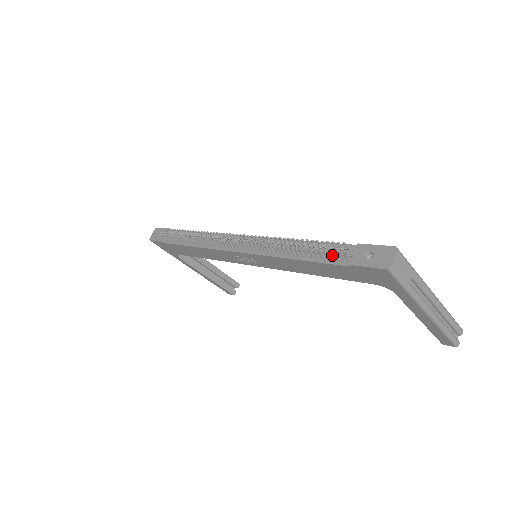
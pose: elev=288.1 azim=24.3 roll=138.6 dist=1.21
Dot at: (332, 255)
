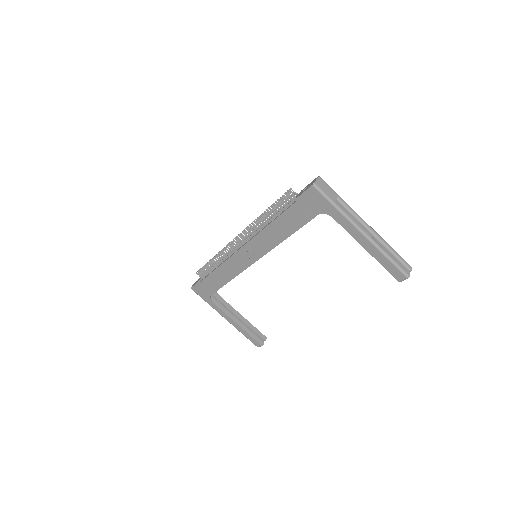
Dot at: (287, 204)
